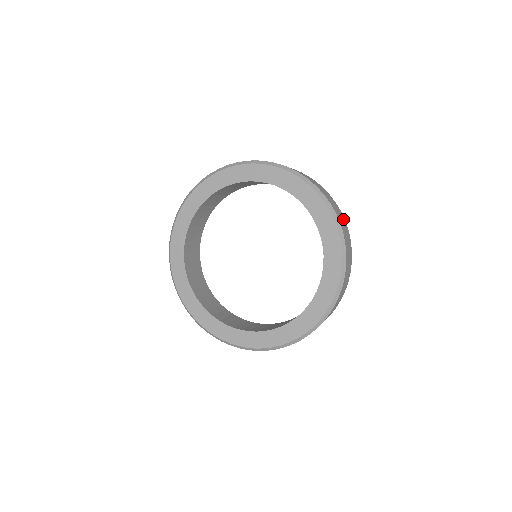
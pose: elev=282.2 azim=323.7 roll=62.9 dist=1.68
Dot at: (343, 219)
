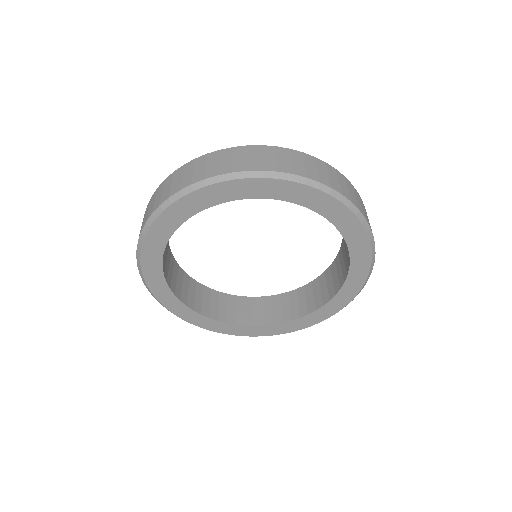
Dot at: (362, 204)
